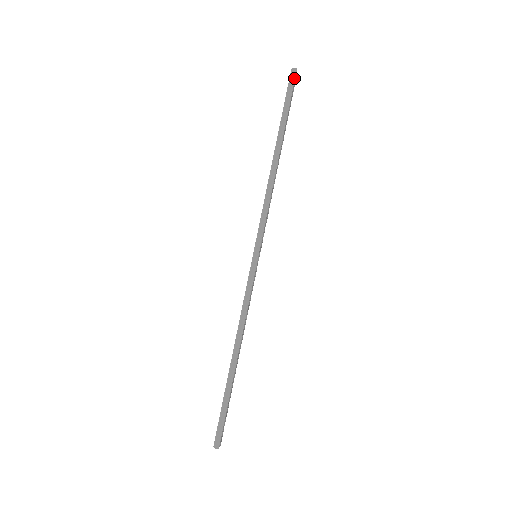
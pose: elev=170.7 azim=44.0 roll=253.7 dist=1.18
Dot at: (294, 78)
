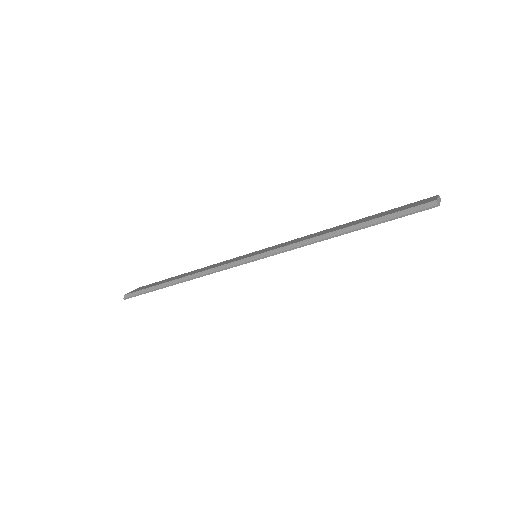
Dot at: (426, 209)
